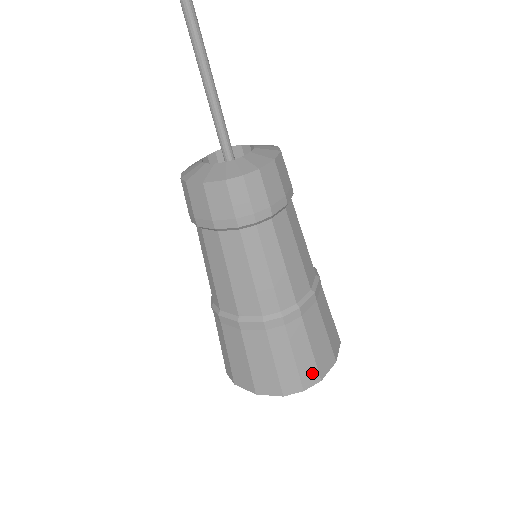
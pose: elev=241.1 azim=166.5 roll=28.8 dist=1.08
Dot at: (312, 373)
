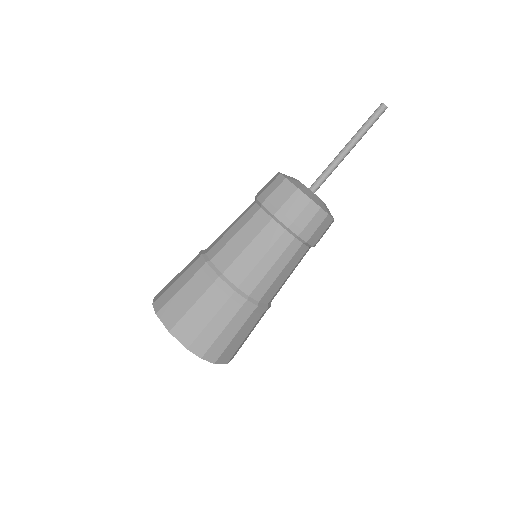
Dot at: (217, 353)
